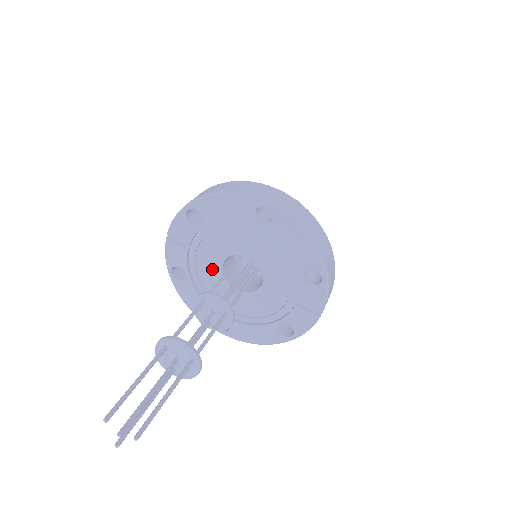
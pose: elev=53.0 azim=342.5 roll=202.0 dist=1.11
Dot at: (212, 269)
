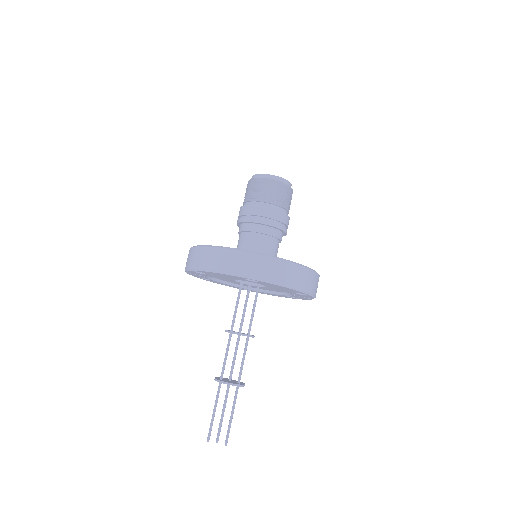
Dot at: occluded
